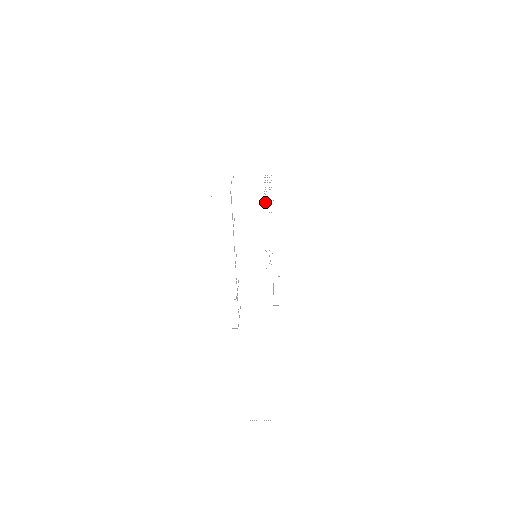
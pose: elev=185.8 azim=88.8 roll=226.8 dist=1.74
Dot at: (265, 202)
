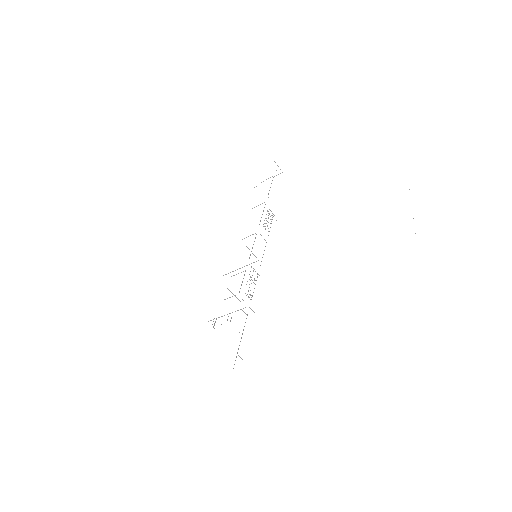
Dot at: (264, 226)
